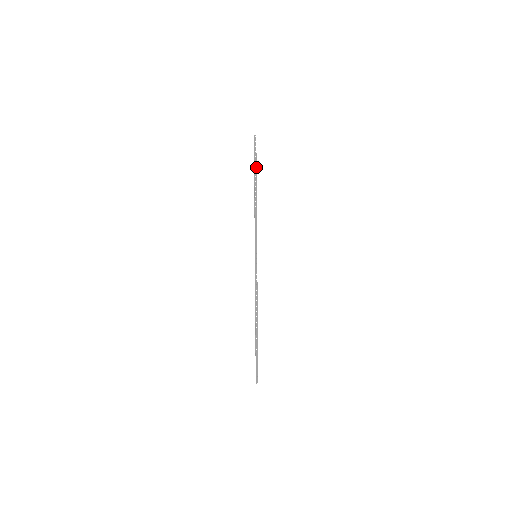
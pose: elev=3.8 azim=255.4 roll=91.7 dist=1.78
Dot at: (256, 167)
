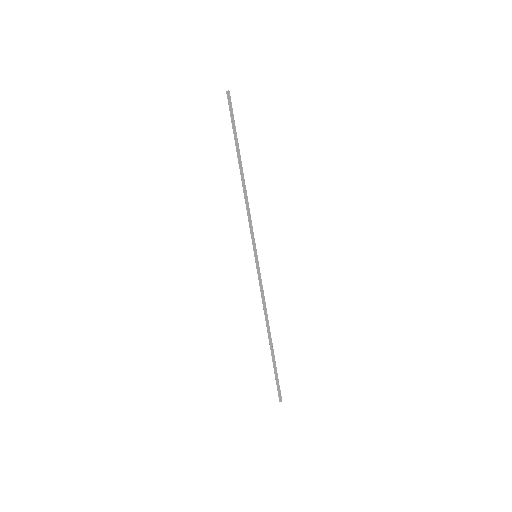
Dot at: (236, 137)
